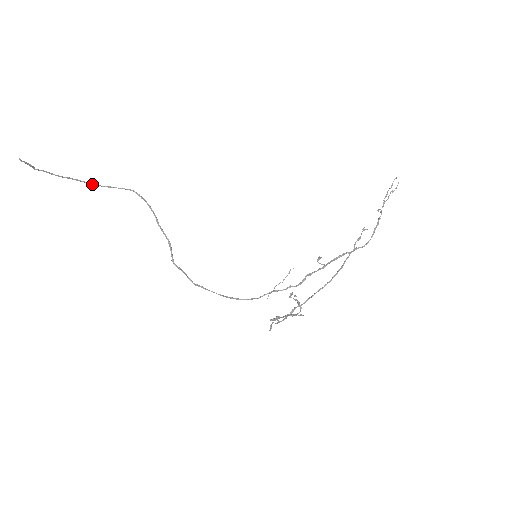
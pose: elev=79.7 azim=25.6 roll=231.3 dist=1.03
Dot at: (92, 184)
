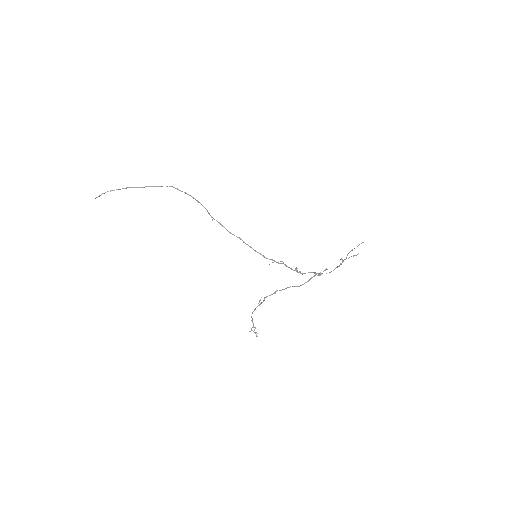
Dot at: occluded
